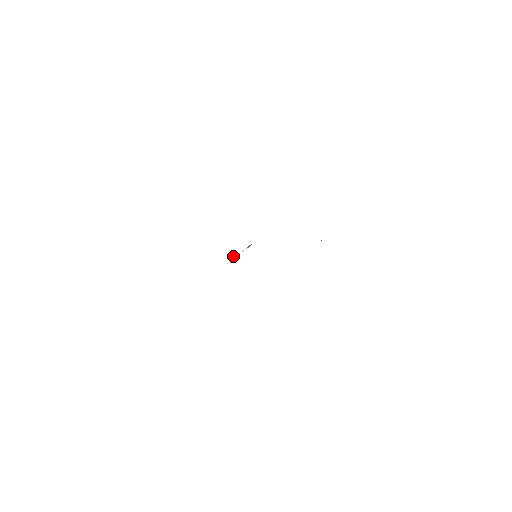
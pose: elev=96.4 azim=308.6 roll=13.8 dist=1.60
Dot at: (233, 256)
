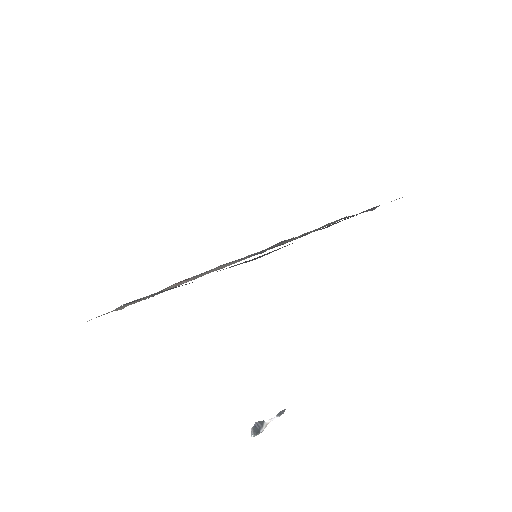
Dot at: (255, 422)
